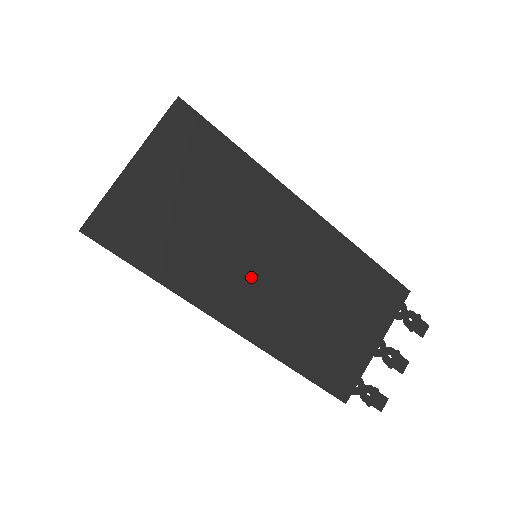
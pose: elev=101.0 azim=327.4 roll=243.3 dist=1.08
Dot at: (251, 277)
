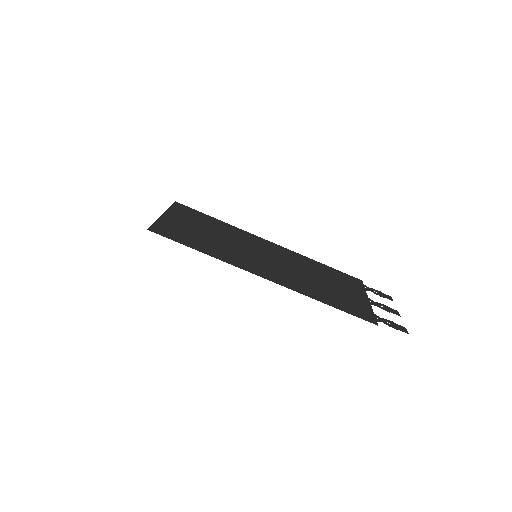
Dot at: (260, 261)
